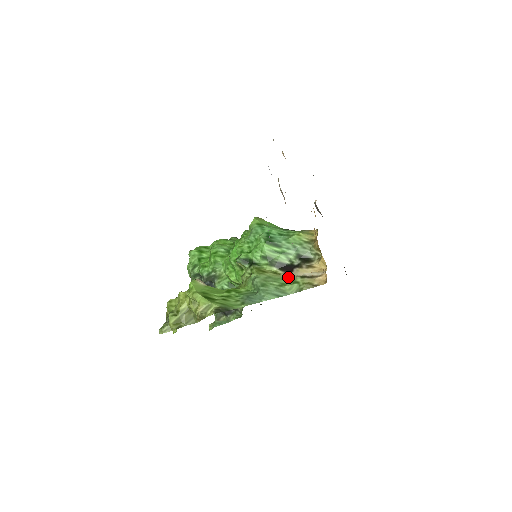
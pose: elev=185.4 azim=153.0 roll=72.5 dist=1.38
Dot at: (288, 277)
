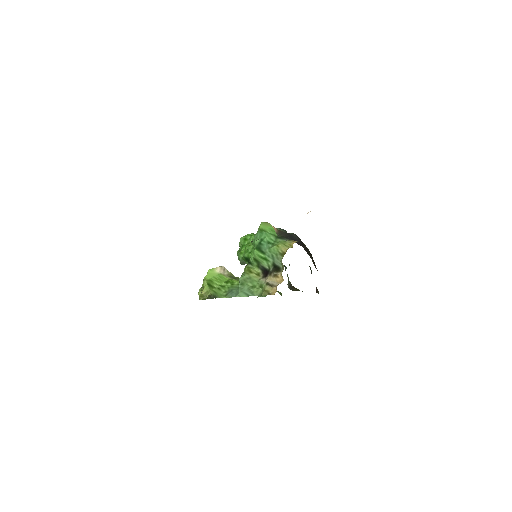
Dot at: (261, 281)
